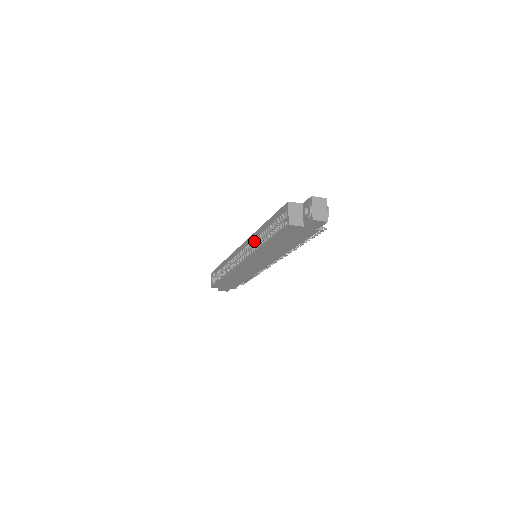
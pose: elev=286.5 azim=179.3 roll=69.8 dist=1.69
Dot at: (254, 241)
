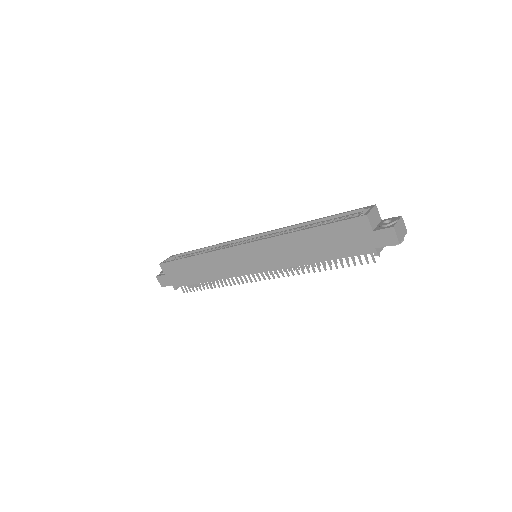
Dot at: (281, 233)
